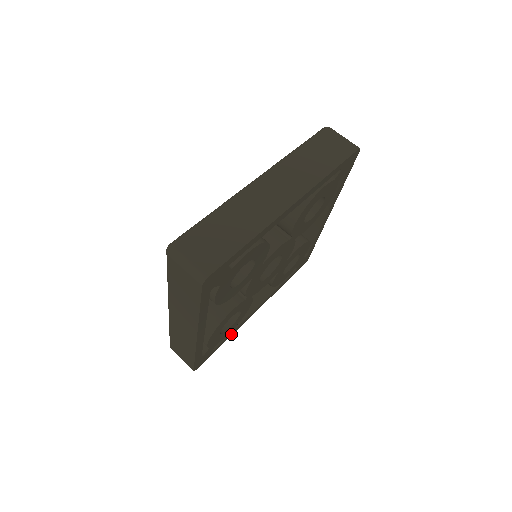
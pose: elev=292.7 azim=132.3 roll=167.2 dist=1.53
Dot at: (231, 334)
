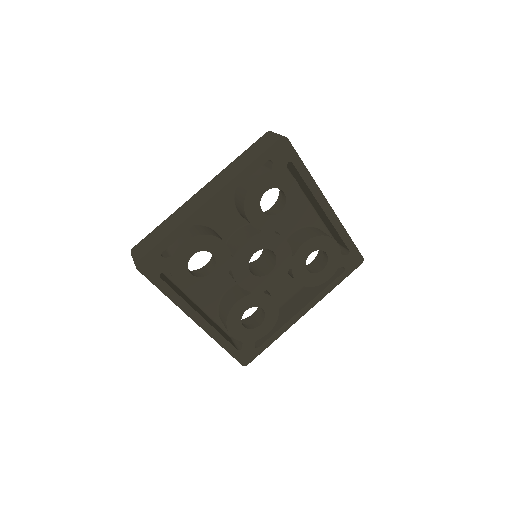
Dot at: (278, 334)
